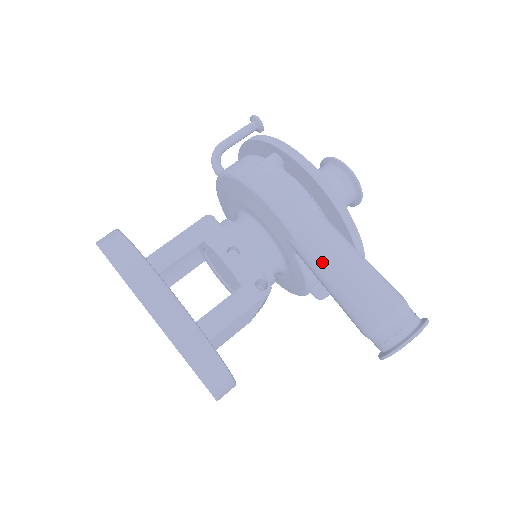
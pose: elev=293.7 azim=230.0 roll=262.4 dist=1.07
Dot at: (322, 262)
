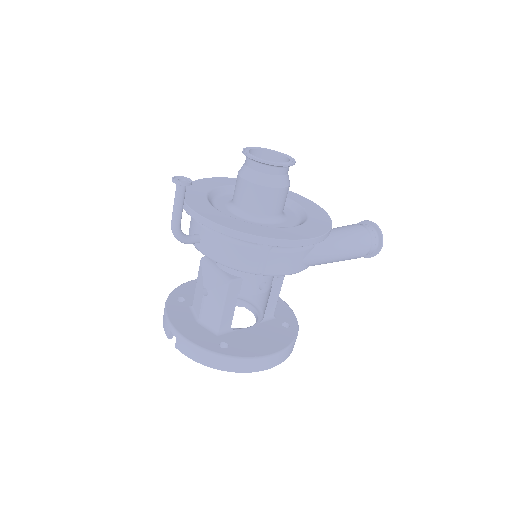
Dot at: occluded
